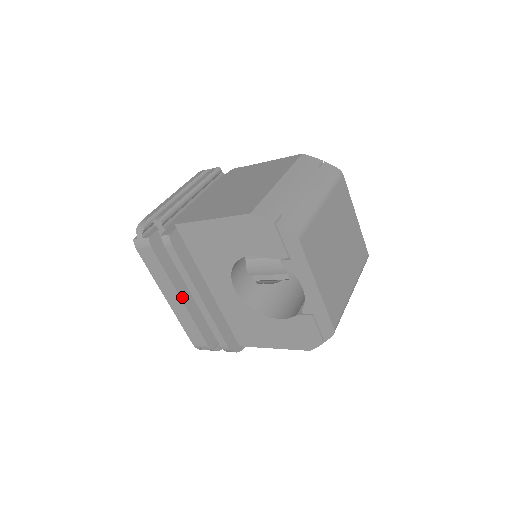
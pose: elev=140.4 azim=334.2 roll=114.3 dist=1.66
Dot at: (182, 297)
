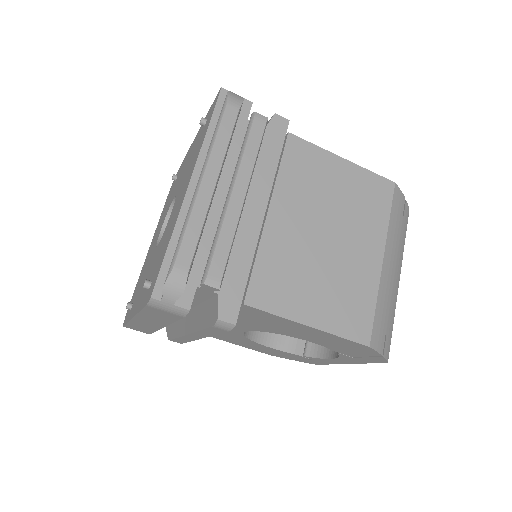
Dot at: occluded
